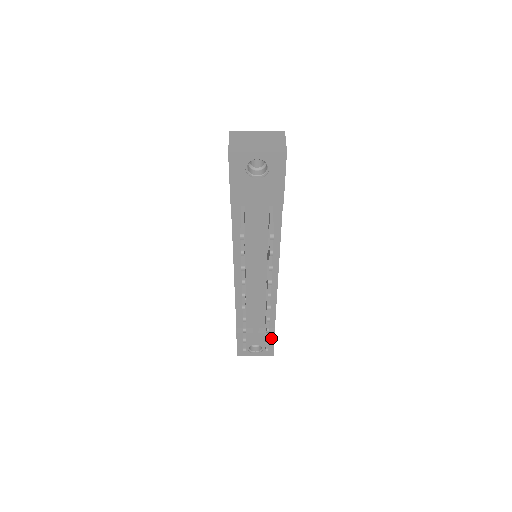
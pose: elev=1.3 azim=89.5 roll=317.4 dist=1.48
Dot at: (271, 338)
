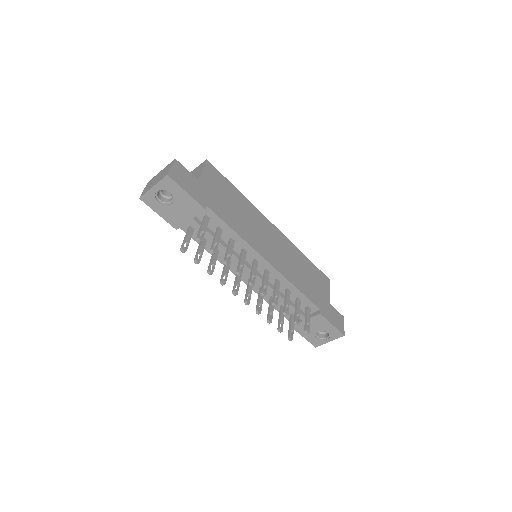
Dot at: (323, 320)
